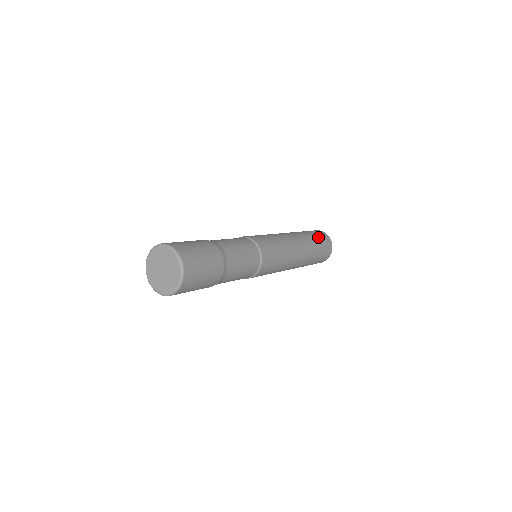
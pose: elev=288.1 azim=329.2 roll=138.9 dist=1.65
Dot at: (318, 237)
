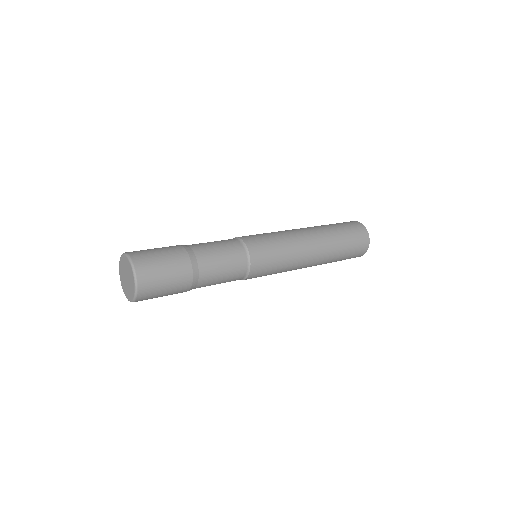
Dot at: (345, 228)
